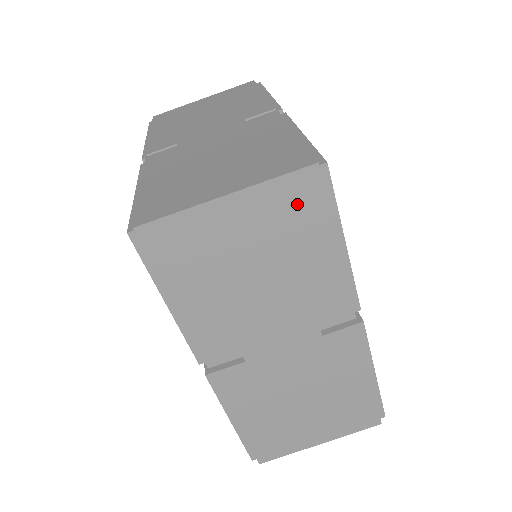
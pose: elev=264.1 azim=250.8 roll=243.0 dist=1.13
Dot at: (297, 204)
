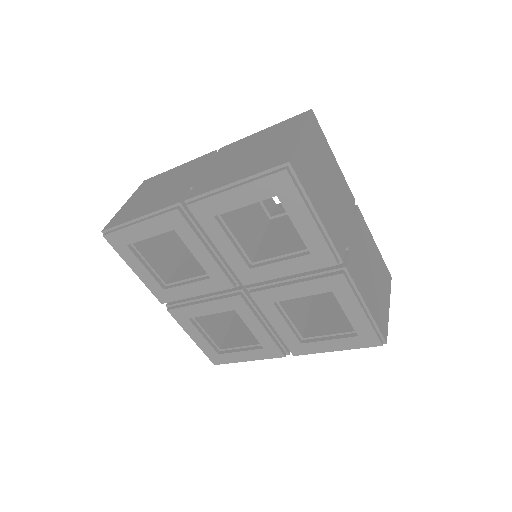
Dot at: (317, 133)
